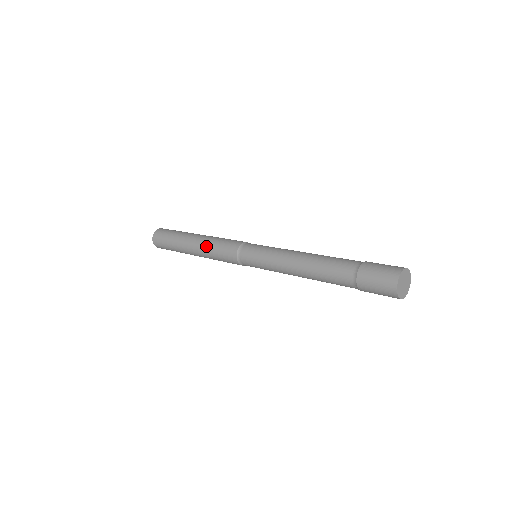
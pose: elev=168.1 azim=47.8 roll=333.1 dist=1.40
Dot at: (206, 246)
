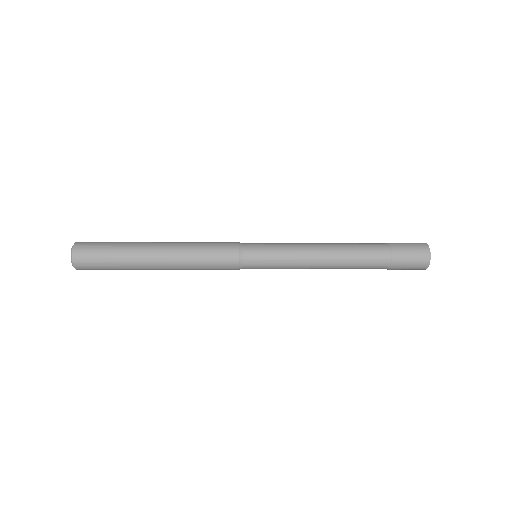
Dot at: (186, 252)
